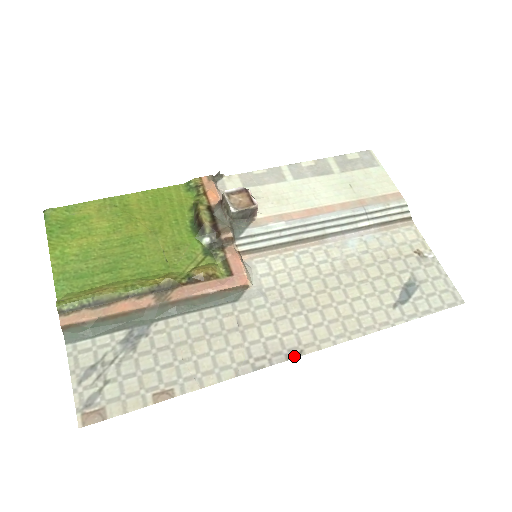
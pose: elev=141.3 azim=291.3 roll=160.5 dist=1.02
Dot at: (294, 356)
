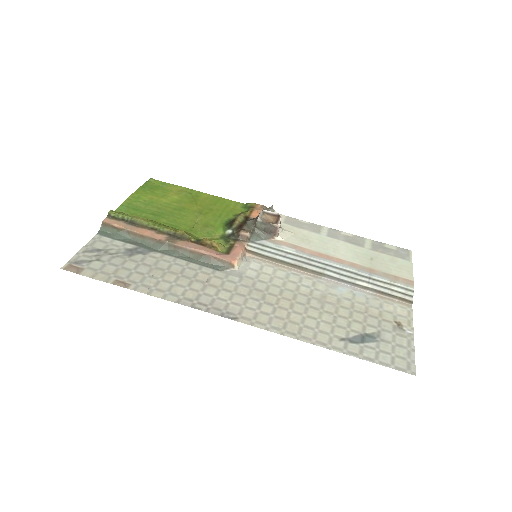
Dot at: (228, 317)
